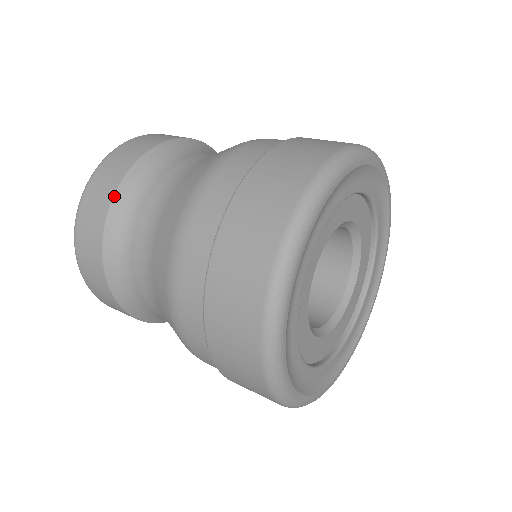
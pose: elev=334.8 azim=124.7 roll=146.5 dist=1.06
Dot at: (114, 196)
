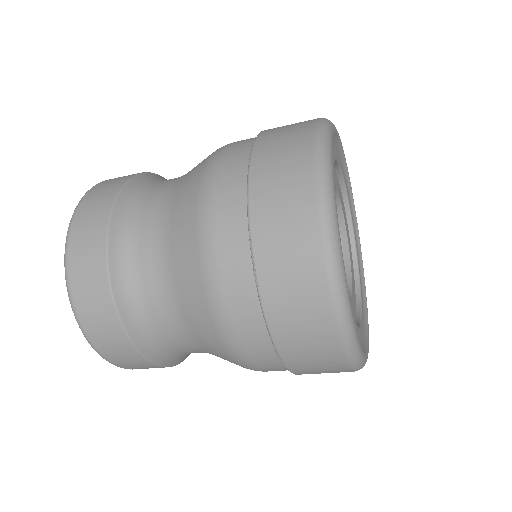
Dot at: (114, 203)
